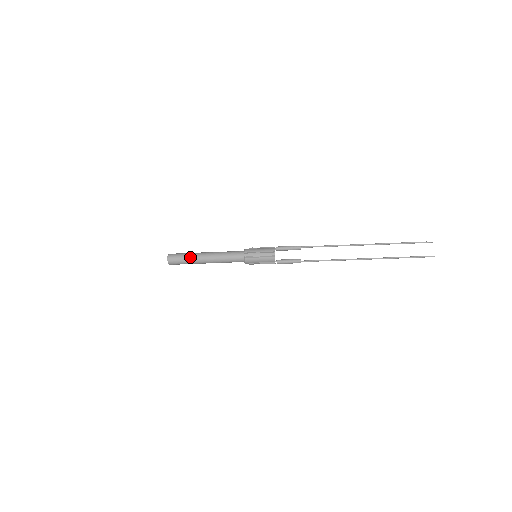
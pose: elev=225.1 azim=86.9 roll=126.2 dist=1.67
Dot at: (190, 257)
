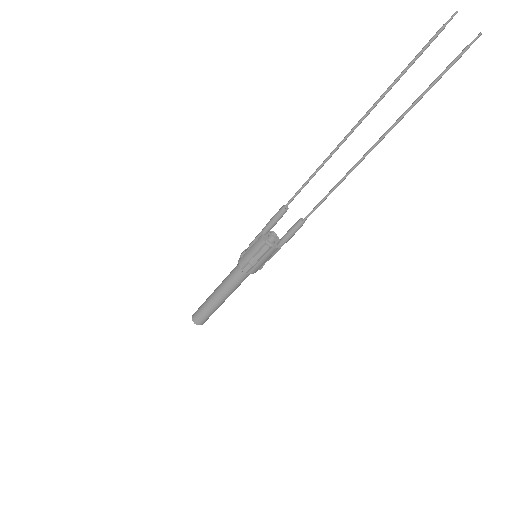
Dot at: (208, 309)
